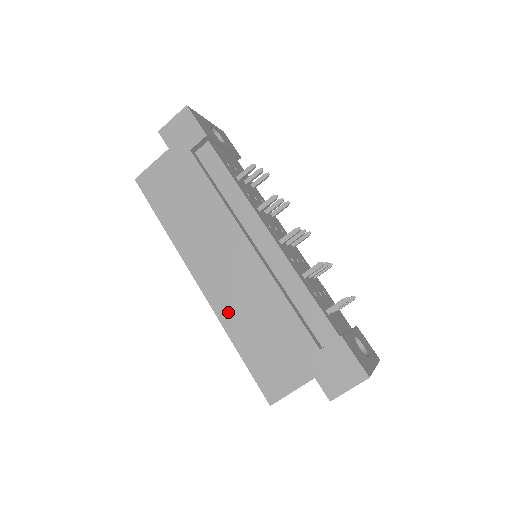
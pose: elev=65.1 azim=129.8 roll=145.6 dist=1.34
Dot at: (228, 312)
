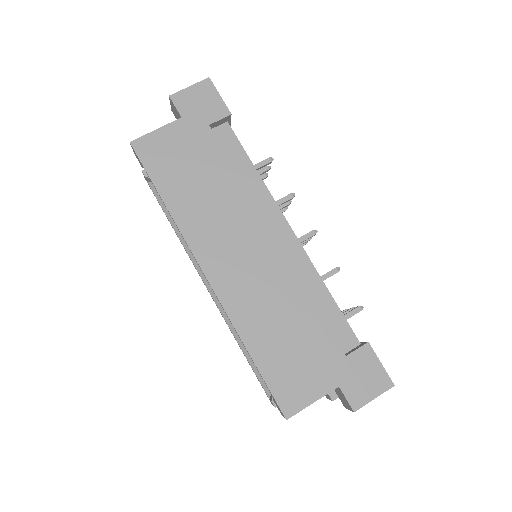
Dot at: (242, 310)
